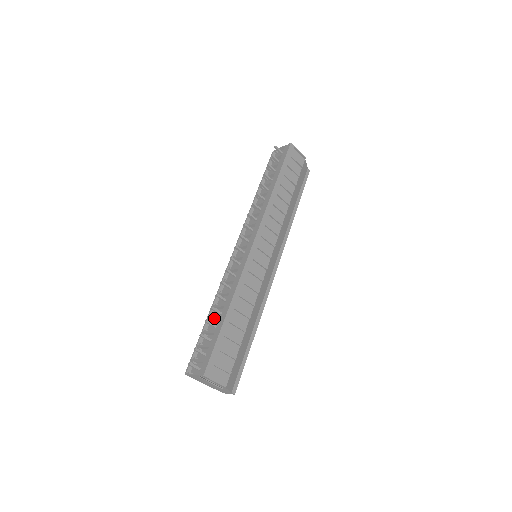
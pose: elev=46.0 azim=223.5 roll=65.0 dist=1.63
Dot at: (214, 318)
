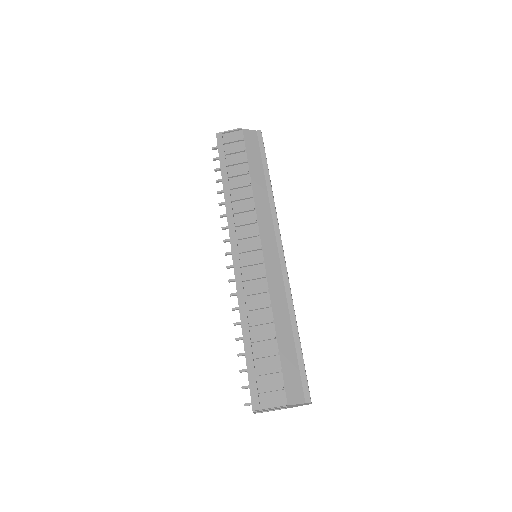
Dot at: occluded
